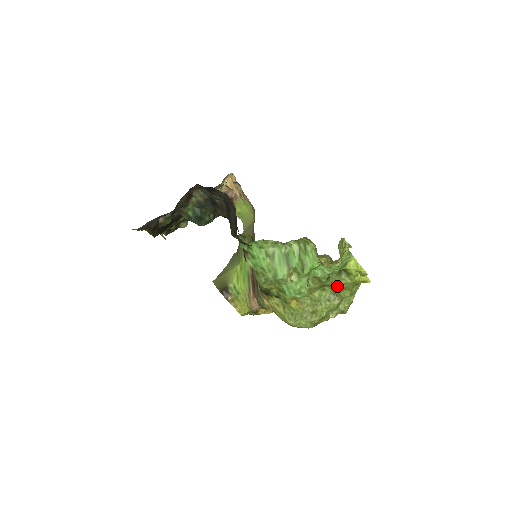
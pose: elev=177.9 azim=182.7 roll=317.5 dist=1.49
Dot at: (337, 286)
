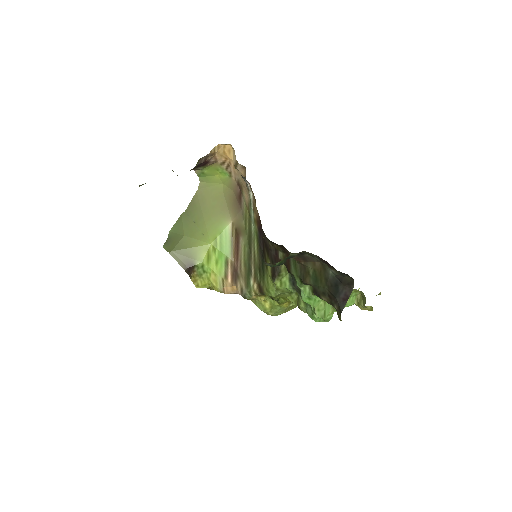
Dot at: occluded
